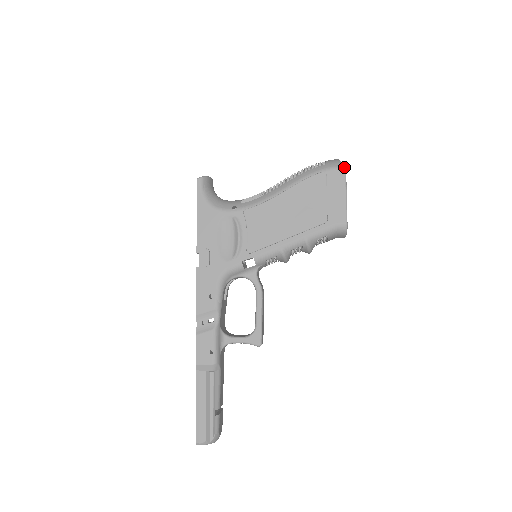
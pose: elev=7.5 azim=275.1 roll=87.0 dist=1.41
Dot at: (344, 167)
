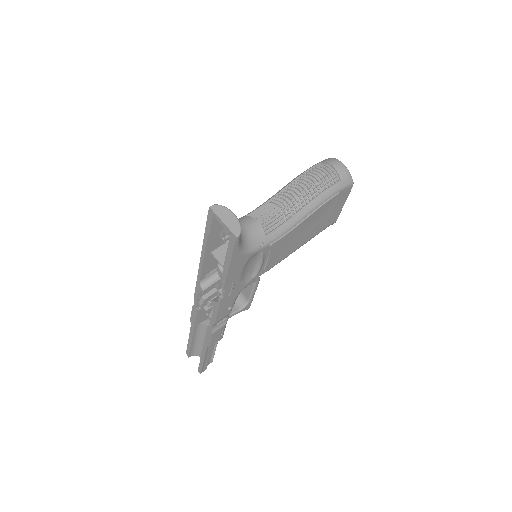
Dot at: (353, 183)
